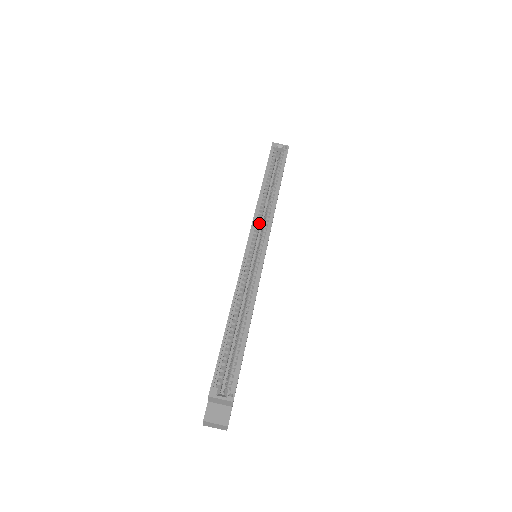
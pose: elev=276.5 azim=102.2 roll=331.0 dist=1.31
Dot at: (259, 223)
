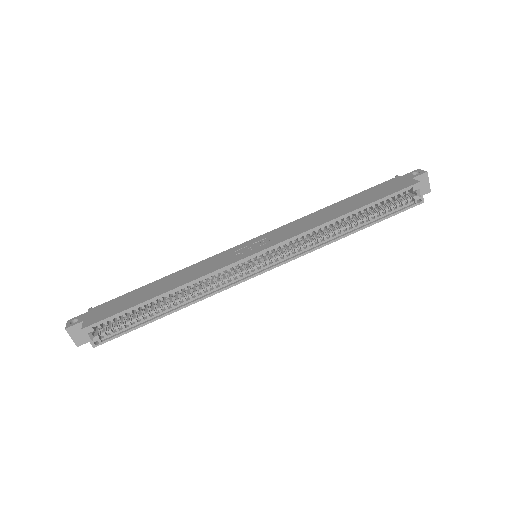
Dot at: (293, 243)
